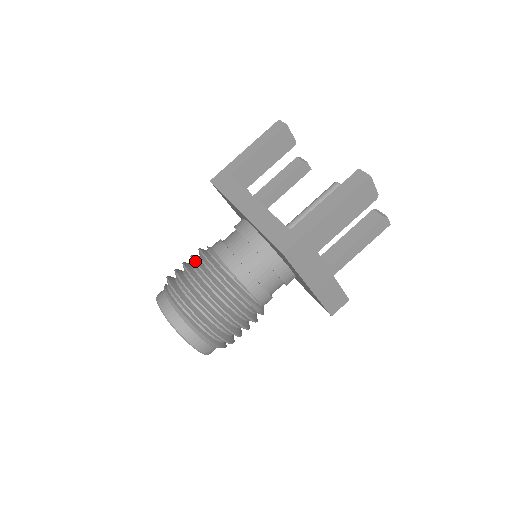
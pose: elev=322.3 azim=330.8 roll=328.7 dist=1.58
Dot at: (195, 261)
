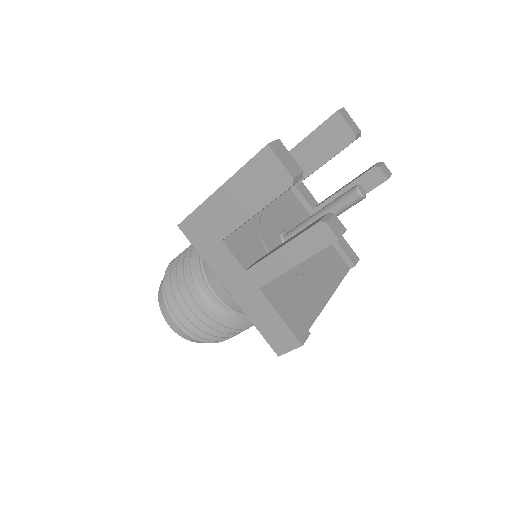
Dot at: occluded
